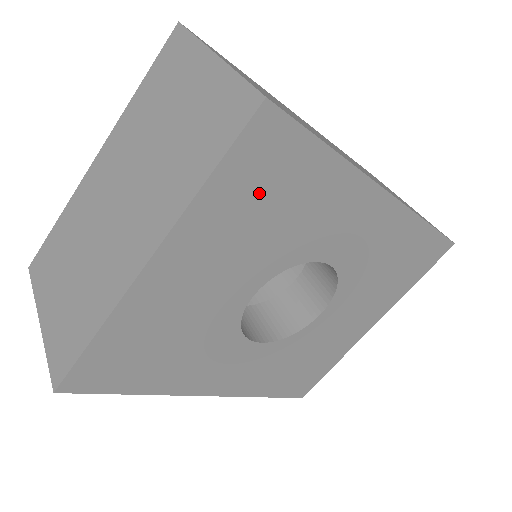
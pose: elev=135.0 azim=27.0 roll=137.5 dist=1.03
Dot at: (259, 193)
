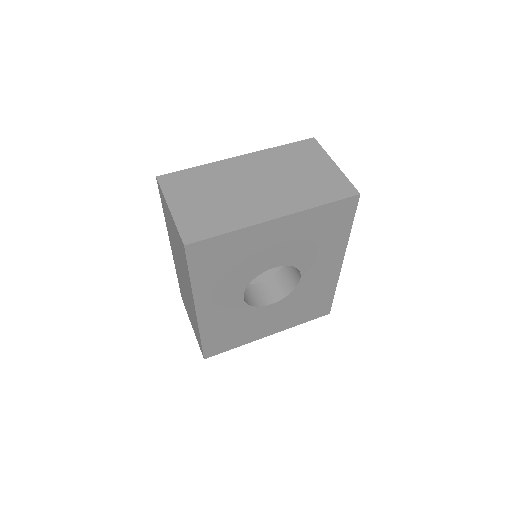
Dot at: (325, 224)
